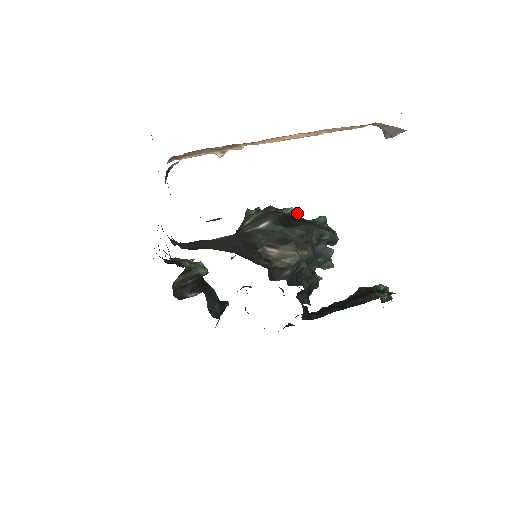
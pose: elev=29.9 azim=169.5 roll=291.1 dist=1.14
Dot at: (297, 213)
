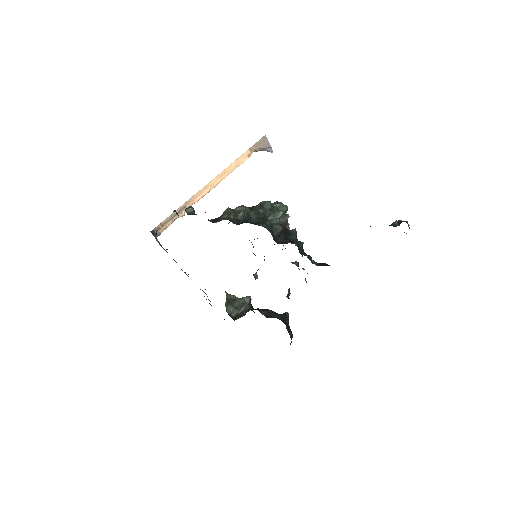
Dot at: occluded
